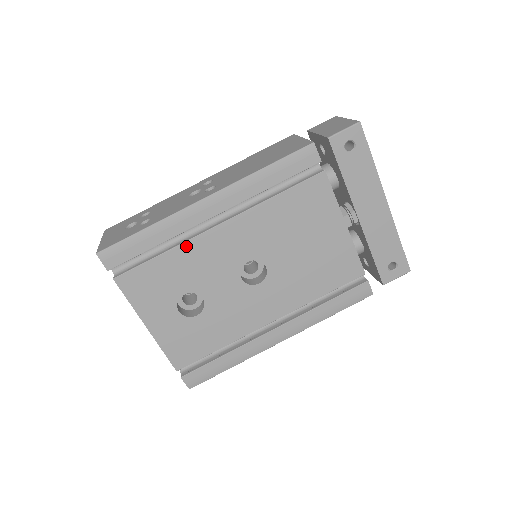
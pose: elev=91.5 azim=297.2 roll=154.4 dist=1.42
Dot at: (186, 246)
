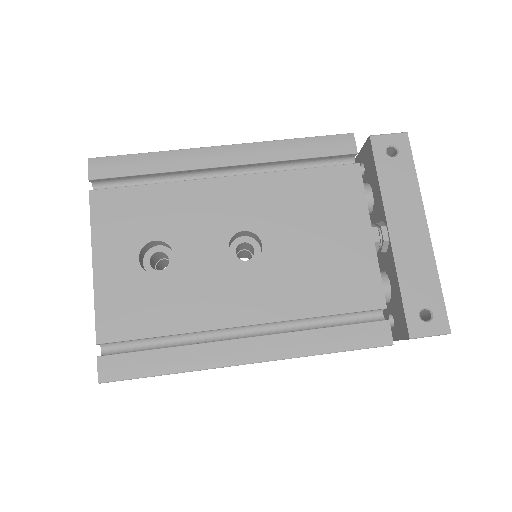
Dot at: (182, 186)
